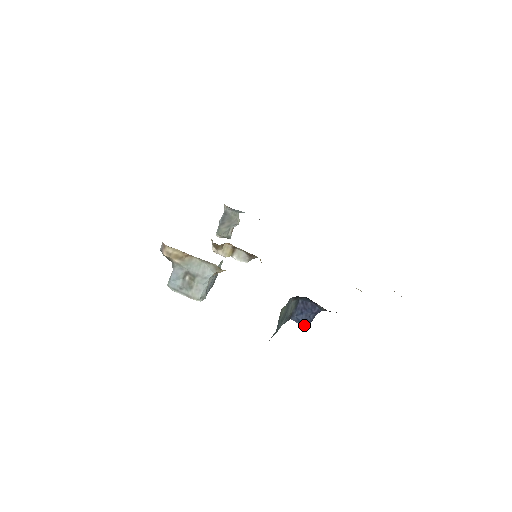
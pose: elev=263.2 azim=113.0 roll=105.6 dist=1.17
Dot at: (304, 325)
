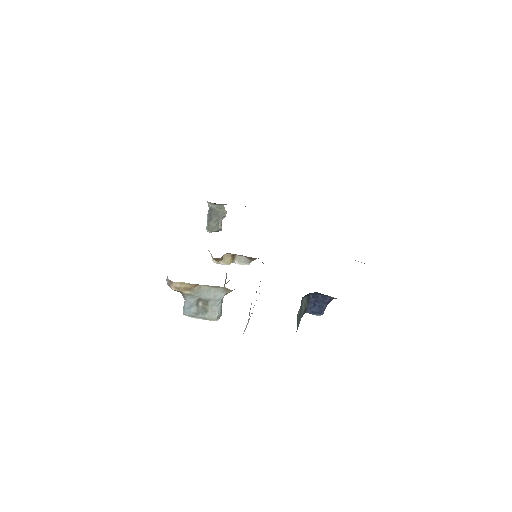
Dot at: (319, 315)
